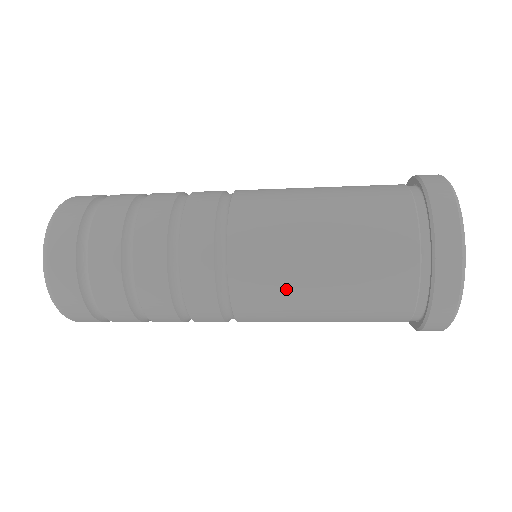
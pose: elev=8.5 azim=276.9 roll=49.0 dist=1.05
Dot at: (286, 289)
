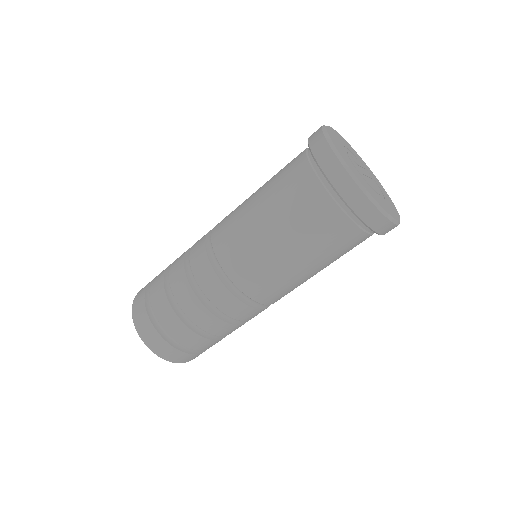
Dot at: (247, 238)
